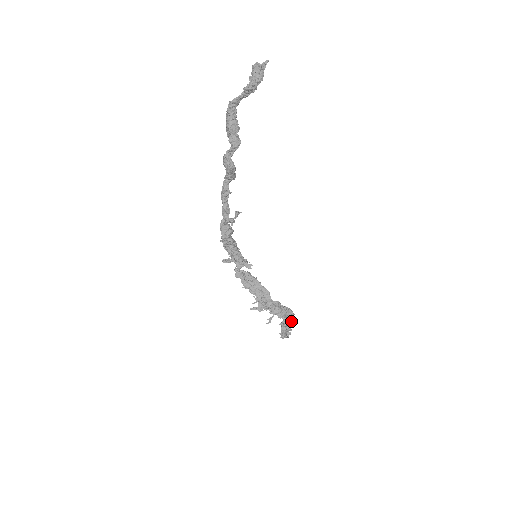
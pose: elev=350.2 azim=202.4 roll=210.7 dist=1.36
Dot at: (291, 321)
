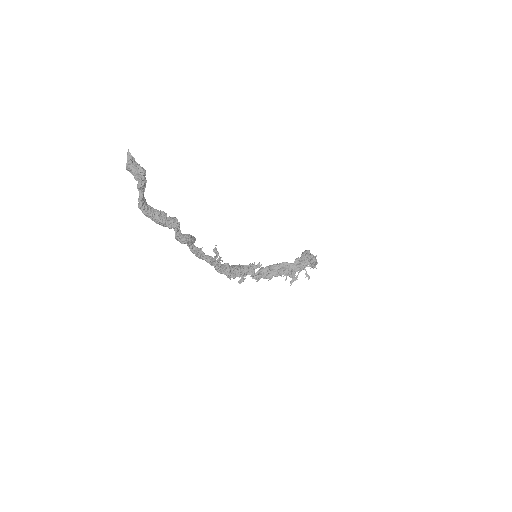
Dot at: (312, 256)
